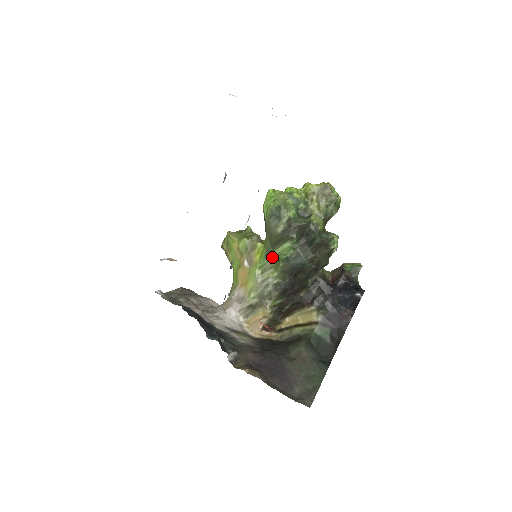
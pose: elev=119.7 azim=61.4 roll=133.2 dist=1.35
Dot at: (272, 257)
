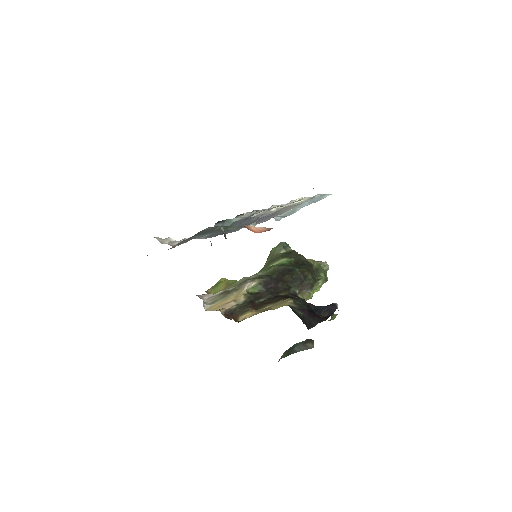
Dot at: (266, 268)
